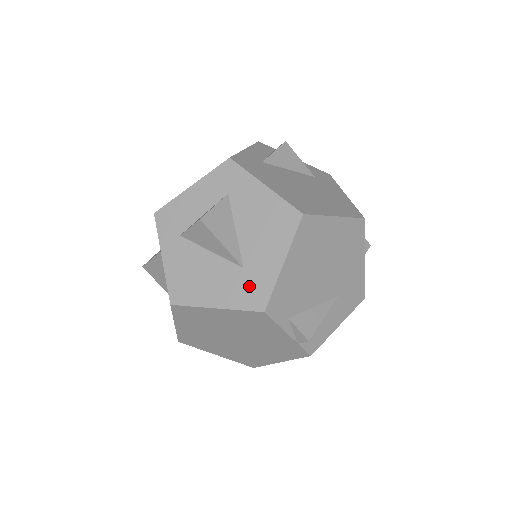
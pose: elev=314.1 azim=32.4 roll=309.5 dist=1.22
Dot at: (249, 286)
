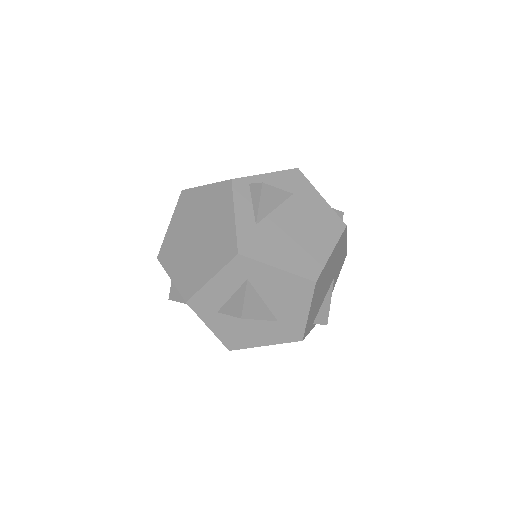
Dot at: (286, 330)
